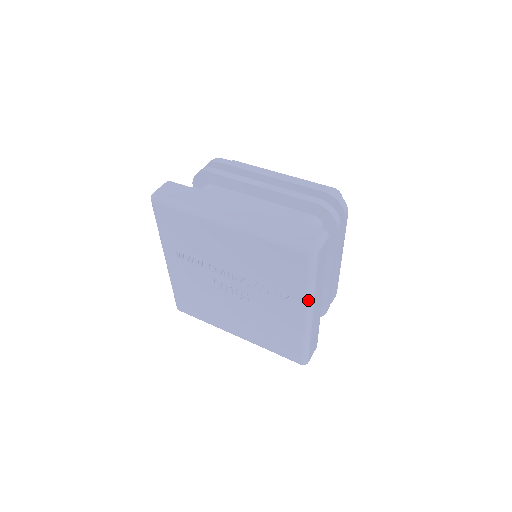
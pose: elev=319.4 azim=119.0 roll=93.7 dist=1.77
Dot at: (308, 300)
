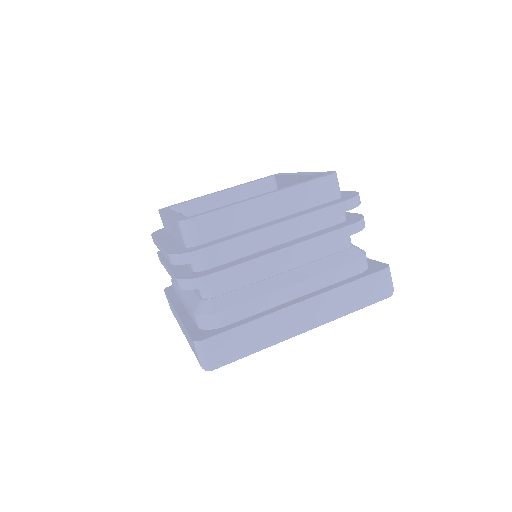
Dot at: occluded
